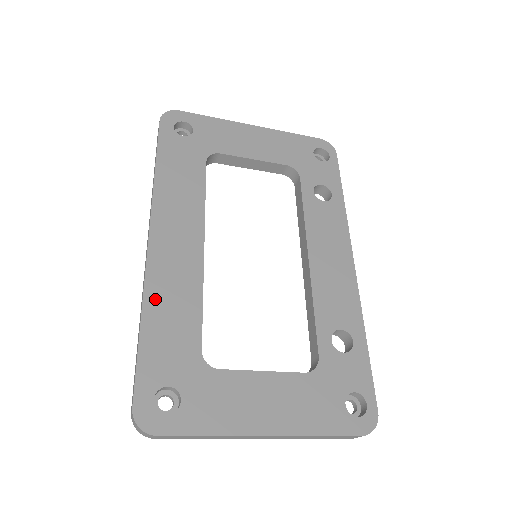
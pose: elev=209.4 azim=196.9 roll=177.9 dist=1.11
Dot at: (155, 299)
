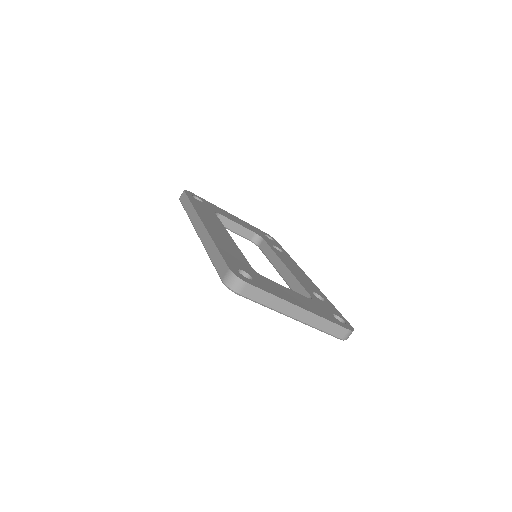
Dot at: (218, 241)
